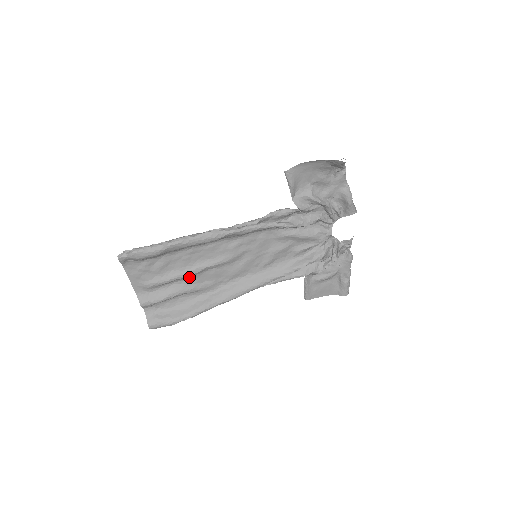
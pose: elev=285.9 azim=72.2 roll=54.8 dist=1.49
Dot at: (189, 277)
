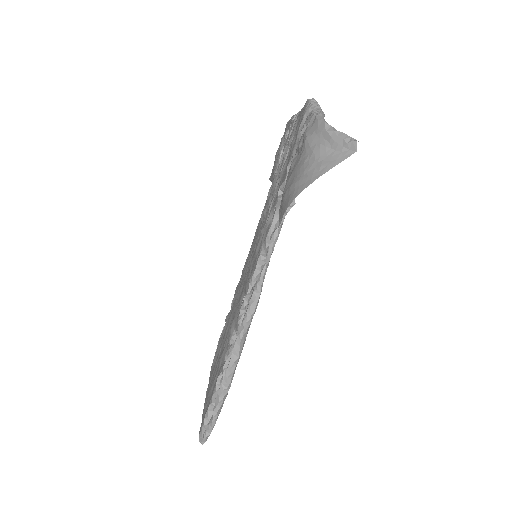
Dot at: occluded
